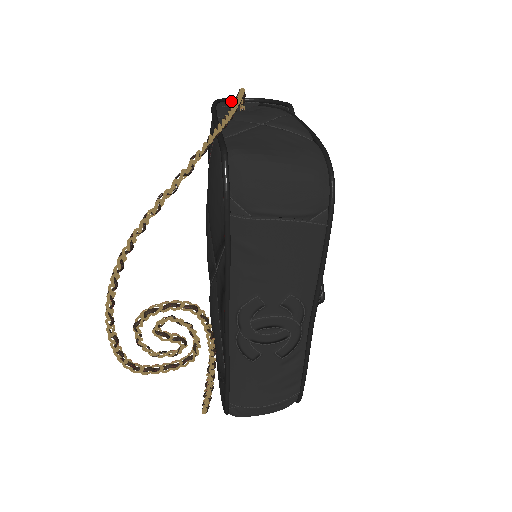
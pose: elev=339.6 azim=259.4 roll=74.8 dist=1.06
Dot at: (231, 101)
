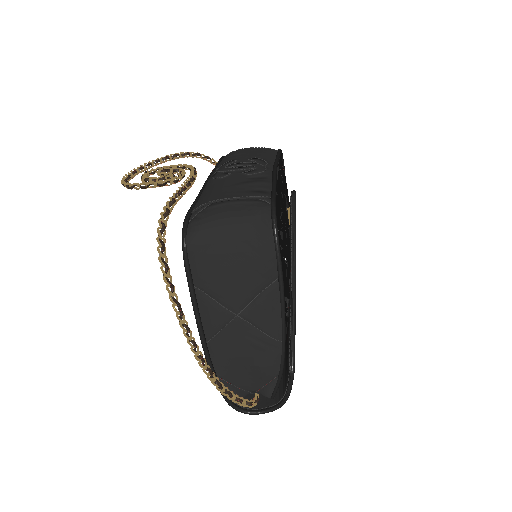
Dot at: occluded
